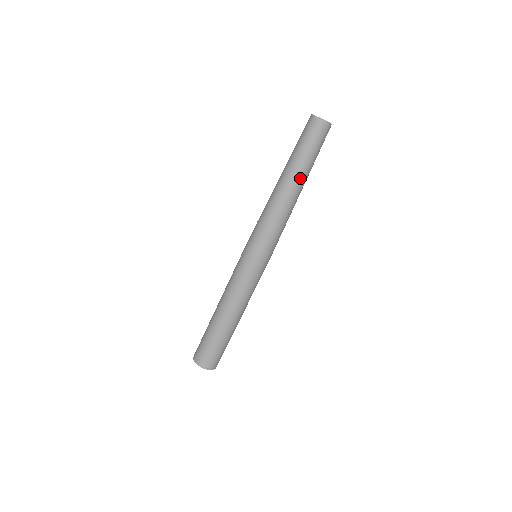
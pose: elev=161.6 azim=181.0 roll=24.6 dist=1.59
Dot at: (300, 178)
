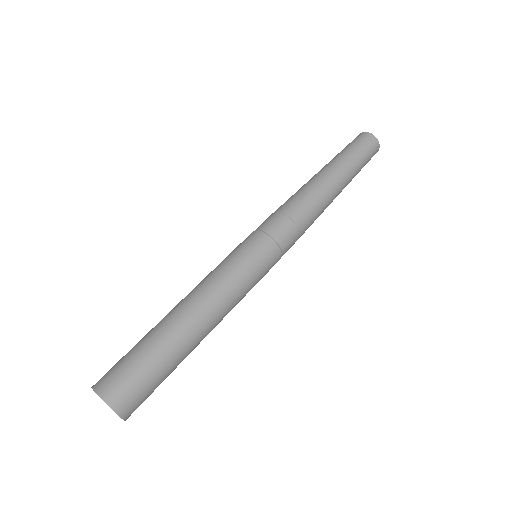
Dot at: (337, 175)
